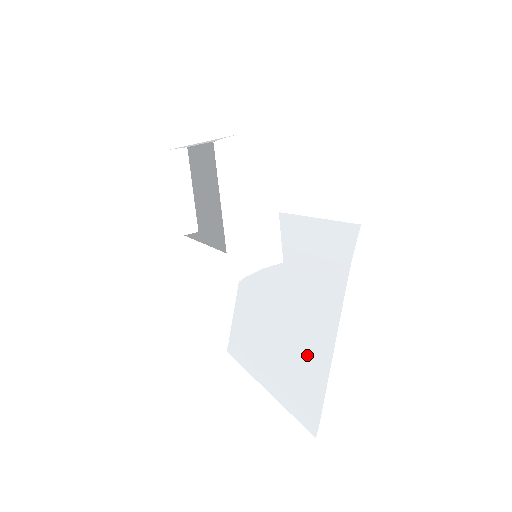
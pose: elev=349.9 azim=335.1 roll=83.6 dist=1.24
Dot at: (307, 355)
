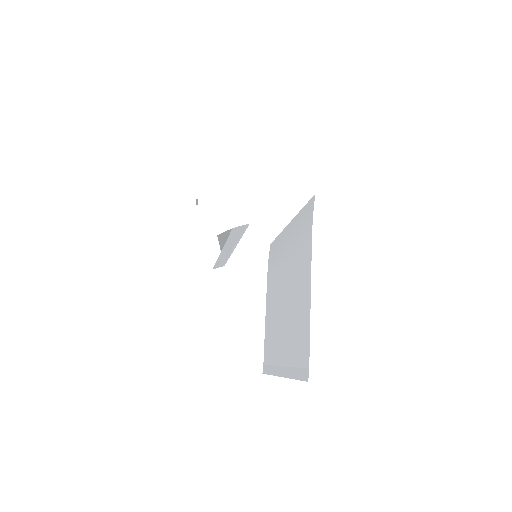
Dot at: (299, 319)
